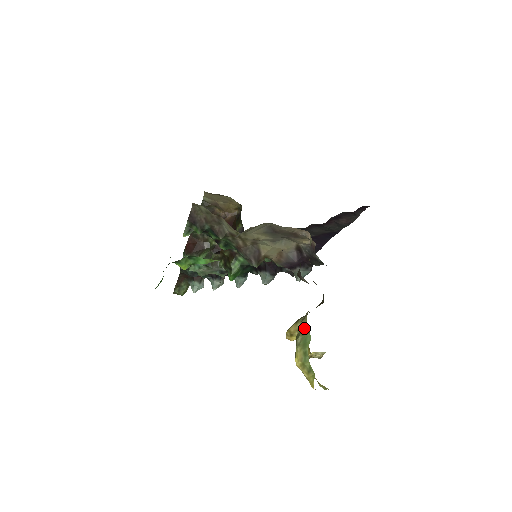
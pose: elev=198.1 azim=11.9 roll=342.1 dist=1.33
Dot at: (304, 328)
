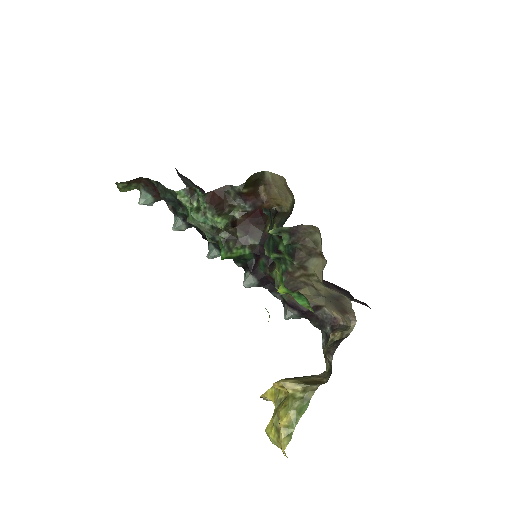
Dot at: (307, 398)
